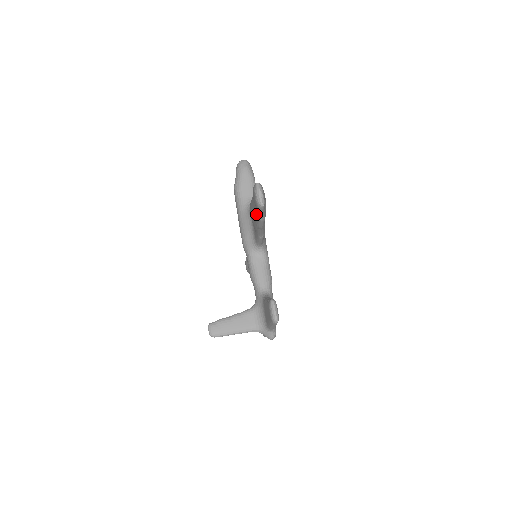
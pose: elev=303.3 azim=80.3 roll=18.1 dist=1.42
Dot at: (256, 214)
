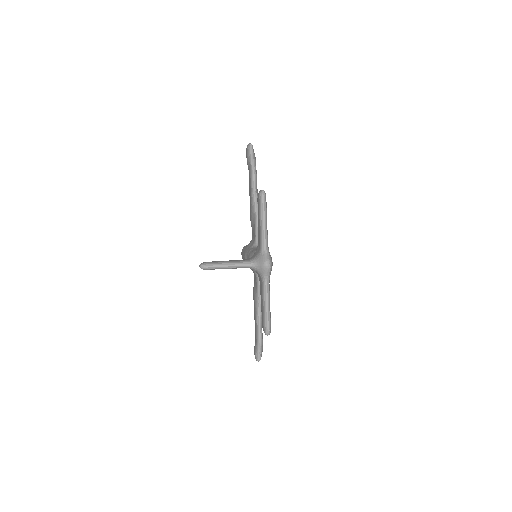
Dot at: (250, 177)
